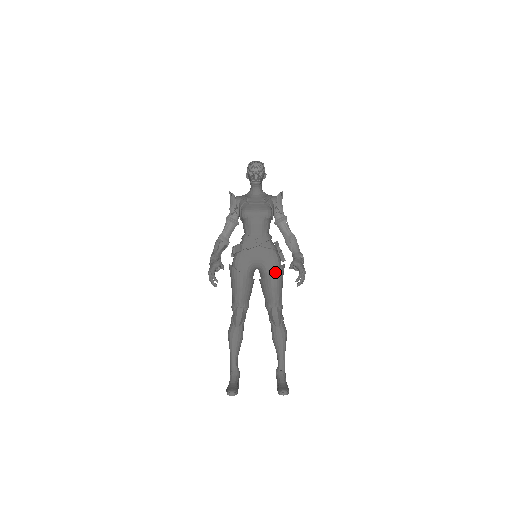
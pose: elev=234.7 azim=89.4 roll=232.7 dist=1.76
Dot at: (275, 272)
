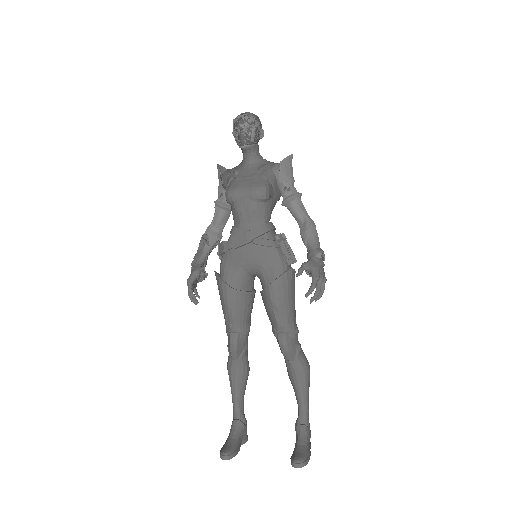
Dot at: (275, 282)
